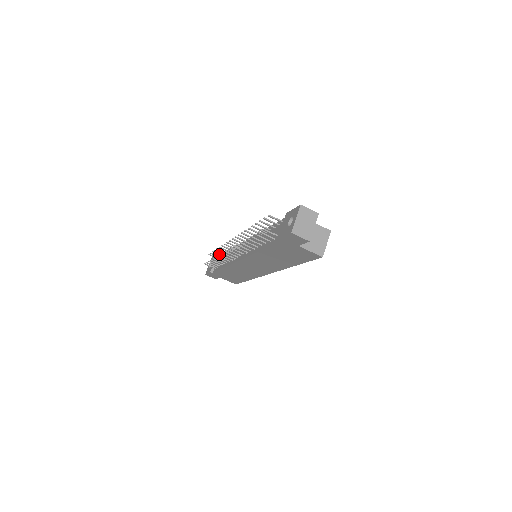
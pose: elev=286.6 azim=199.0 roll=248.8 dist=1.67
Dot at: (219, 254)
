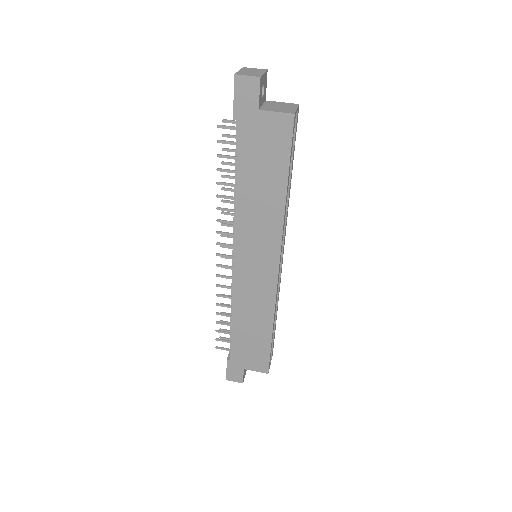
Dot at: occluded
